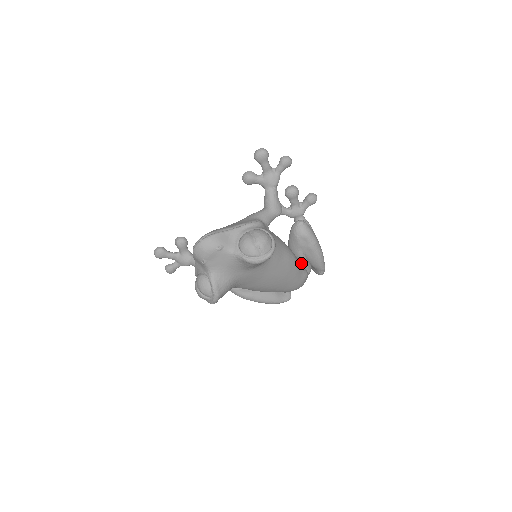
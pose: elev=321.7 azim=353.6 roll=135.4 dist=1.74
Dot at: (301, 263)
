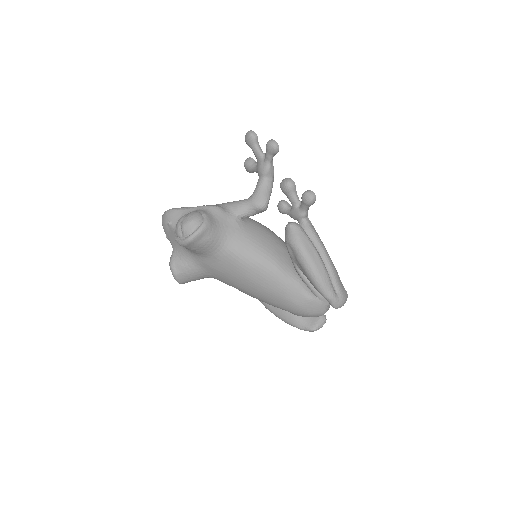
Dot at: (299, 280)
